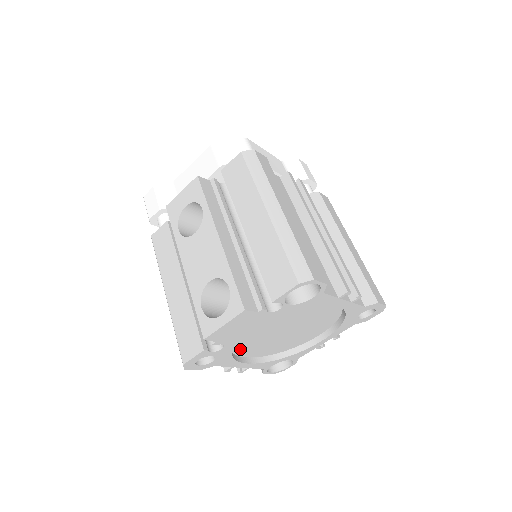
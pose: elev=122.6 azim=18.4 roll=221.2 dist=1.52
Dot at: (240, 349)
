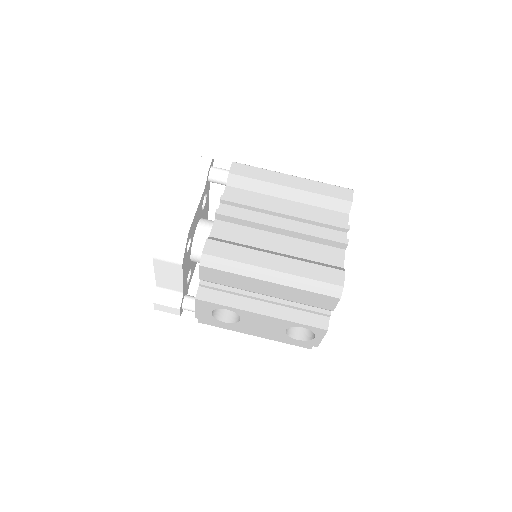
Dot at: occluded
